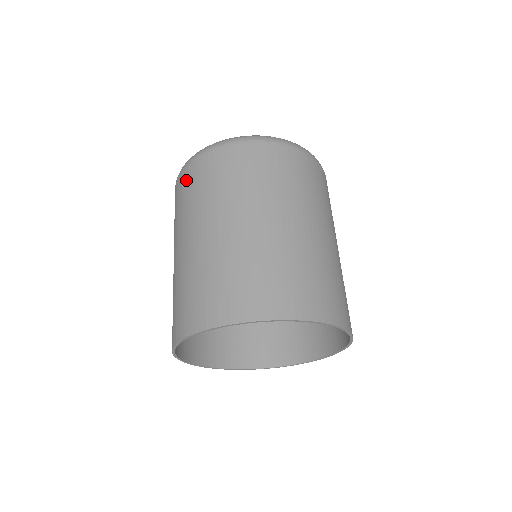
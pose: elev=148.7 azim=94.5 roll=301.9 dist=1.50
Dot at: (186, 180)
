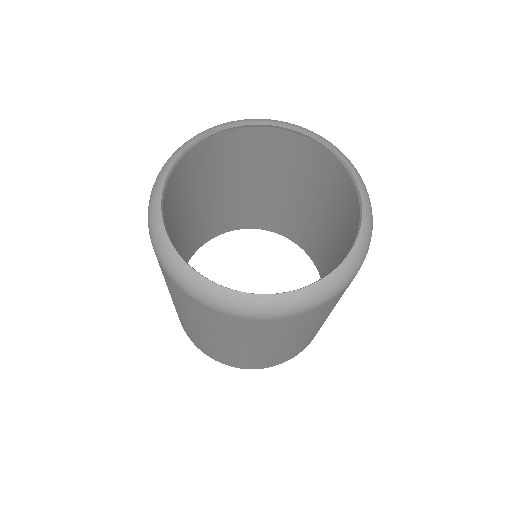
Dot at: occluded
